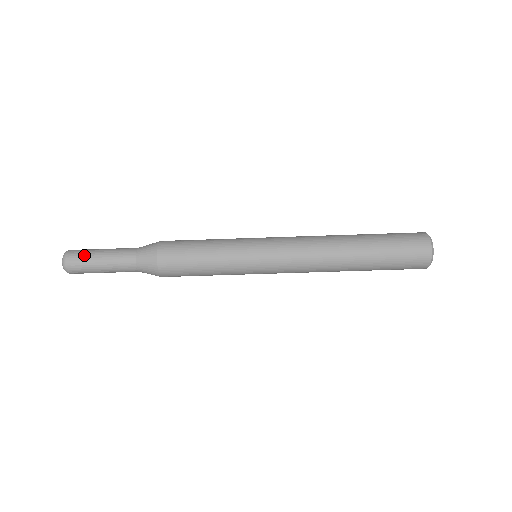
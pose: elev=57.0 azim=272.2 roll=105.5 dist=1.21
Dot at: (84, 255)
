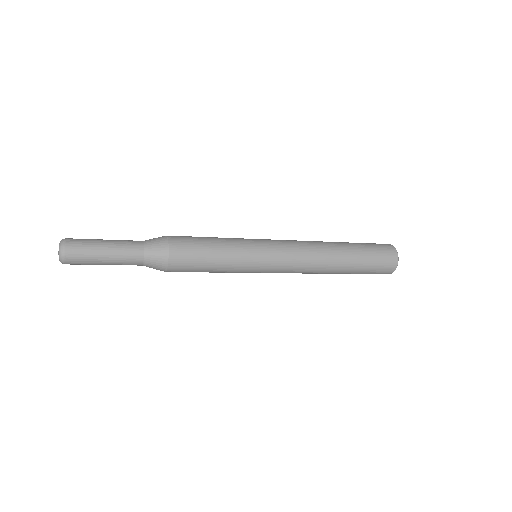
Dot at: (86, 248)
